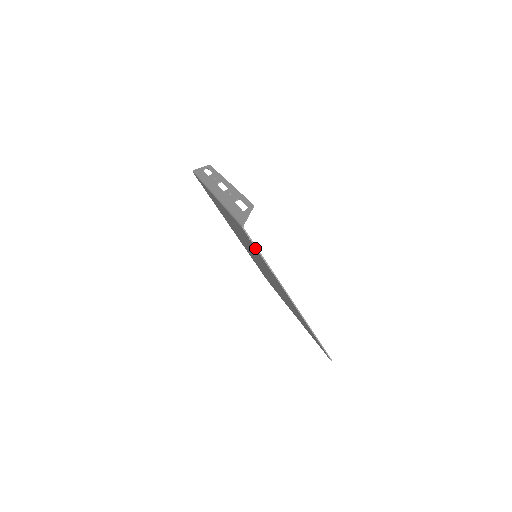
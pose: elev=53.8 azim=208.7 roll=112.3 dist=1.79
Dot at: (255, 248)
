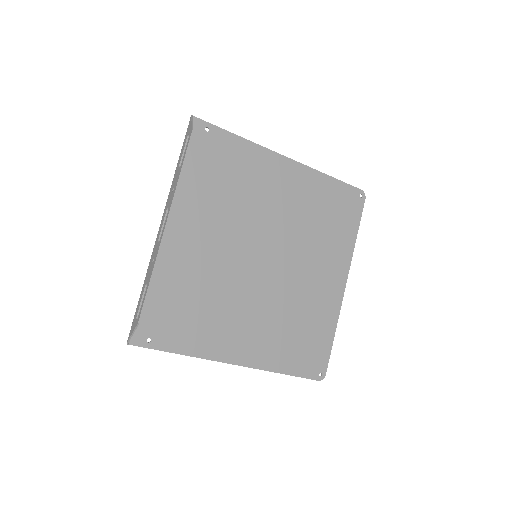
Dot at: (162, 342)
